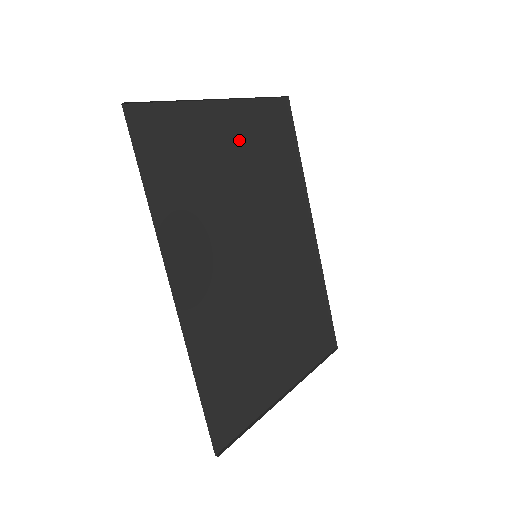
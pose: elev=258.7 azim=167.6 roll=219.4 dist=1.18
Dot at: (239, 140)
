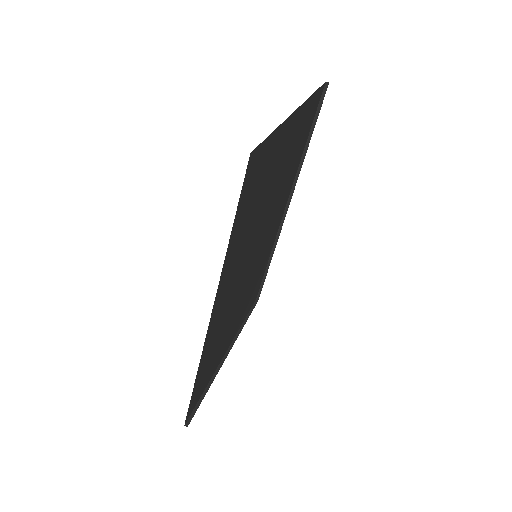
Dot at: (289, 147)
